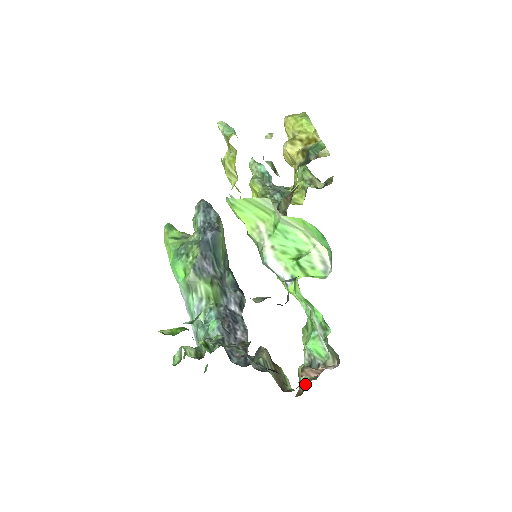
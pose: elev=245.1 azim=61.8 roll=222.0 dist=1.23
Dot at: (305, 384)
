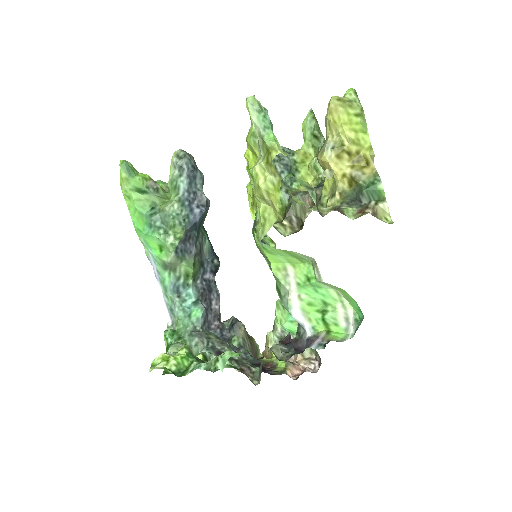
Dot at: occluded
